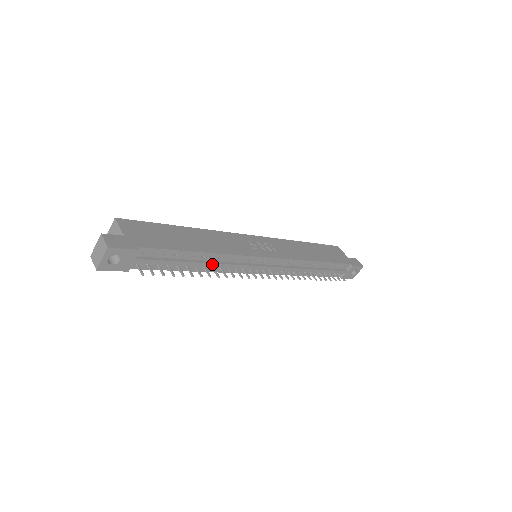
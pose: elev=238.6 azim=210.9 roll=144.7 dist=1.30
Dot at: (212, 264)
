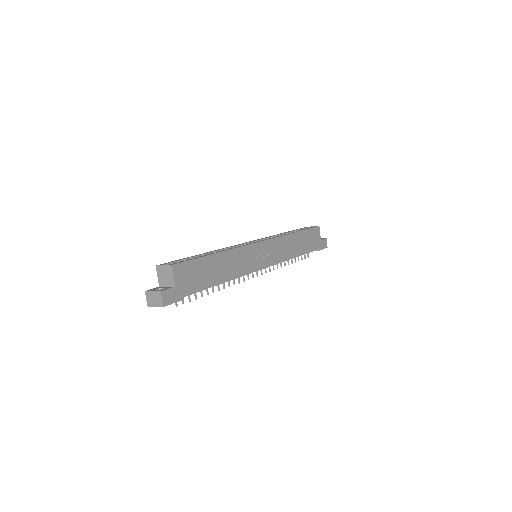
Dot at: (224, 282)
